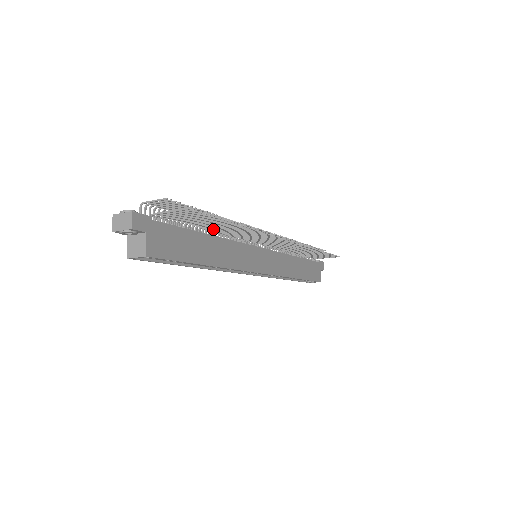
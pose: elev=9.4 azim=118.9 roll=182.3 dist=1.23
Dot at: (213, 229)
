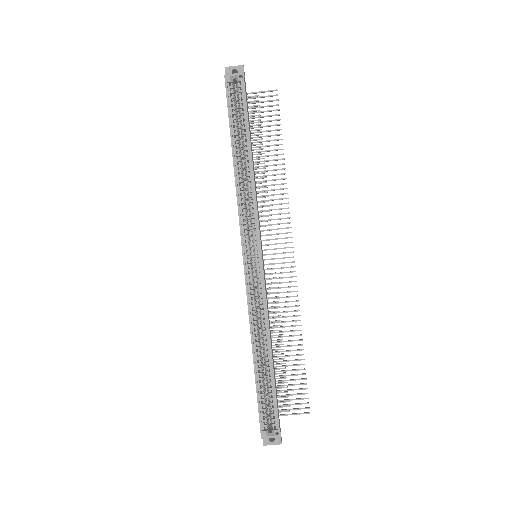
Dot at: (257, 162)
